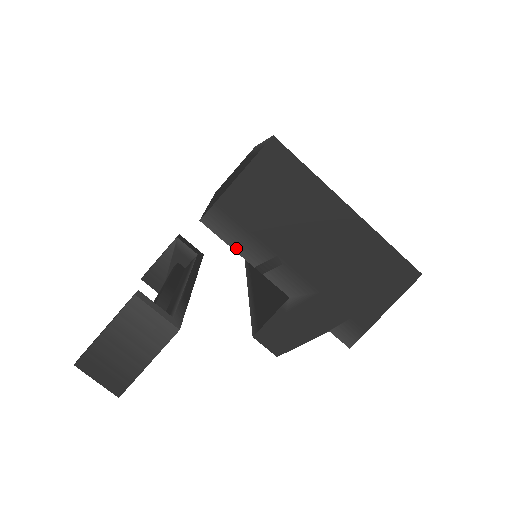
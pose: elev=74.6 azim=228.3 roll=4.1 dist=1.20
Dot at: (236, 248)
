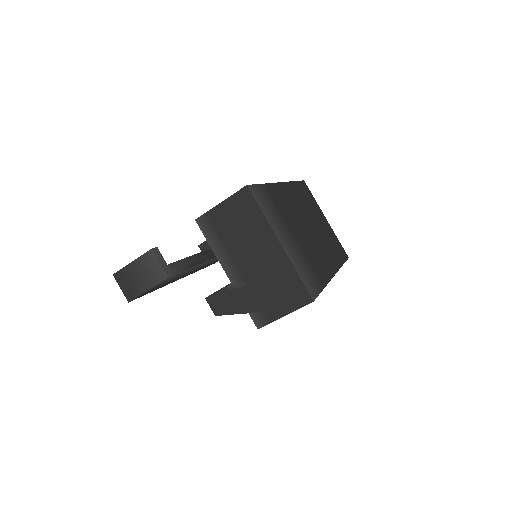
Dot at: (210, 242)
